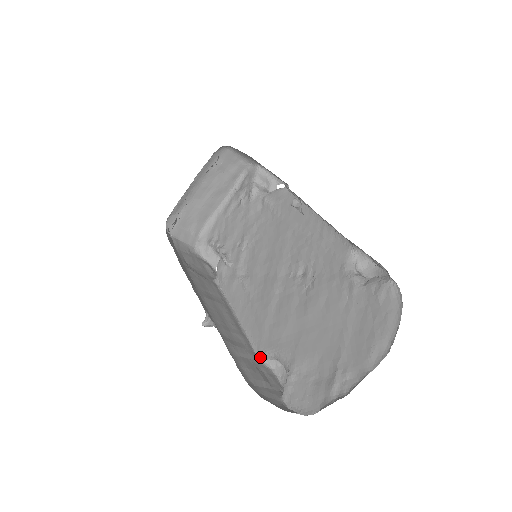
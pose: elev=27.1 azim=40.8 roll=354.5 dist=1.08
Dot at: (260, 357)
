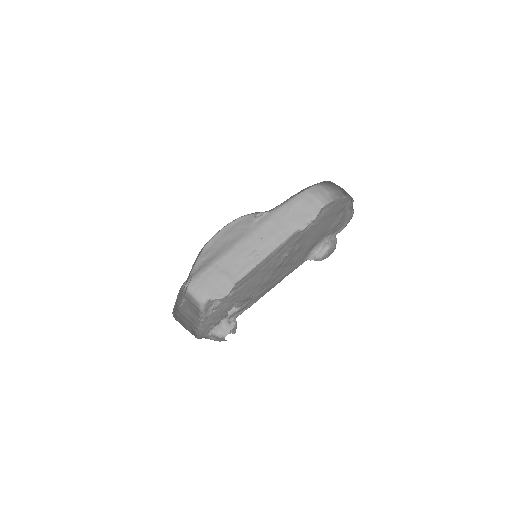
Dot at: occluded
